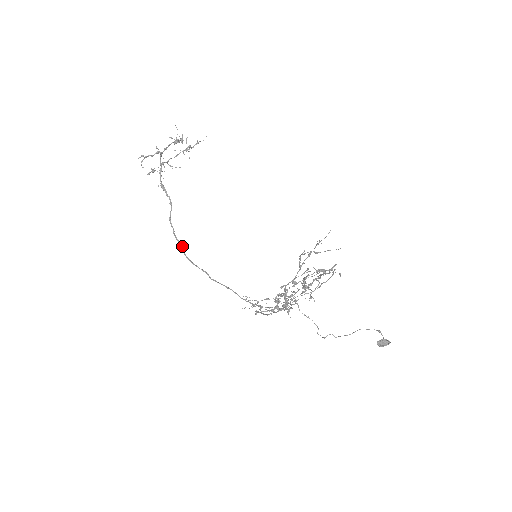
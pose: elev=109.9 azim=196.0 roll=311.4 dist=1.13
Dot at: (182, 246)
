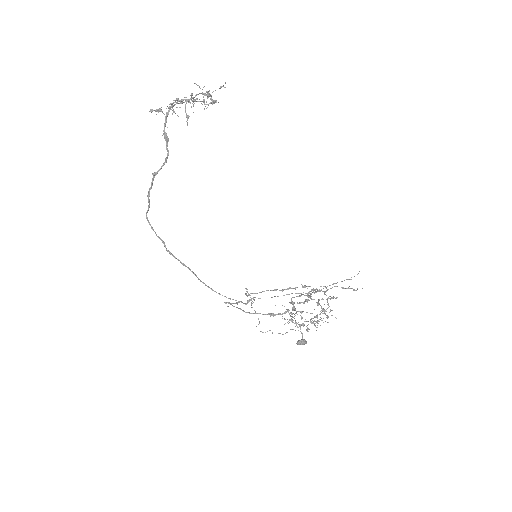
Dot at: (149, 206)
